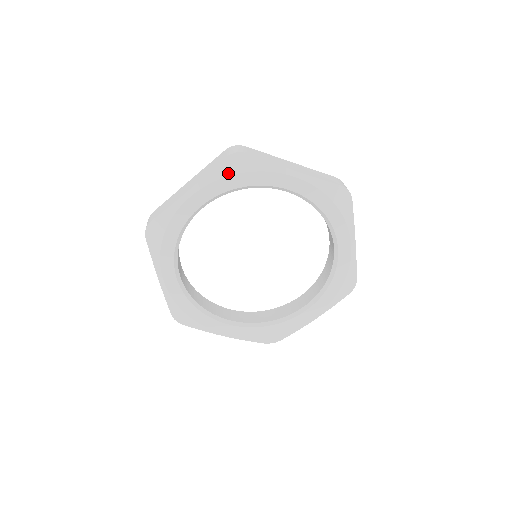
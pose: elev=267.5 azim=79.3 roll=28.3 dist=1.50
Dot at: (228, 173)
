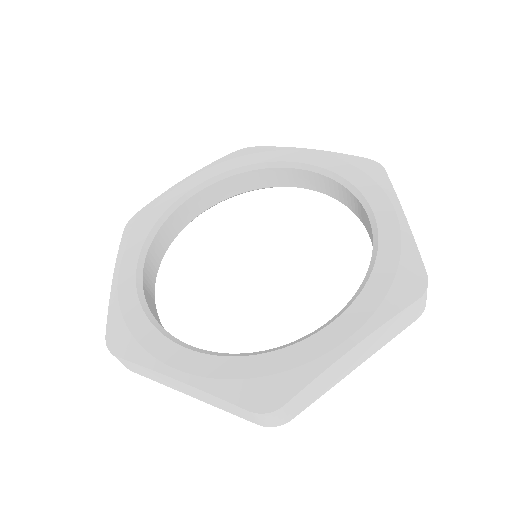
Dot at: (134, 230)
